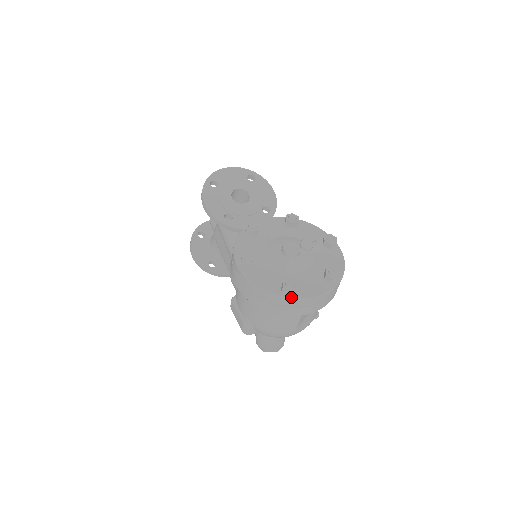
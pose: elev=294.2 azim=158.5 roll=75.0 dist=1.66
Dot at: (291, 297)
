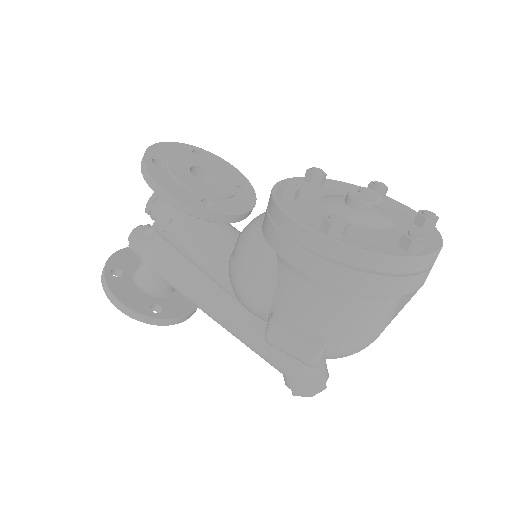
Dot at: (423, 254)
